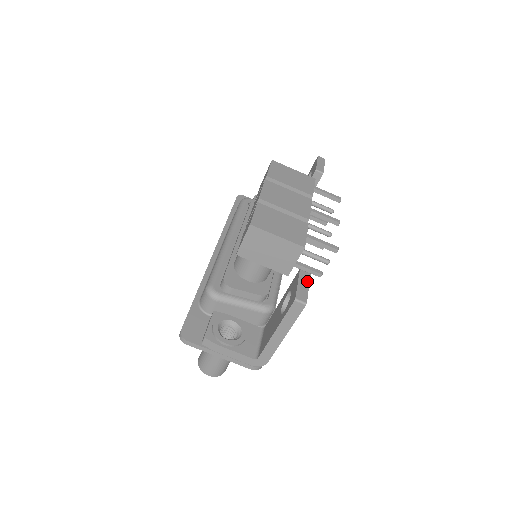
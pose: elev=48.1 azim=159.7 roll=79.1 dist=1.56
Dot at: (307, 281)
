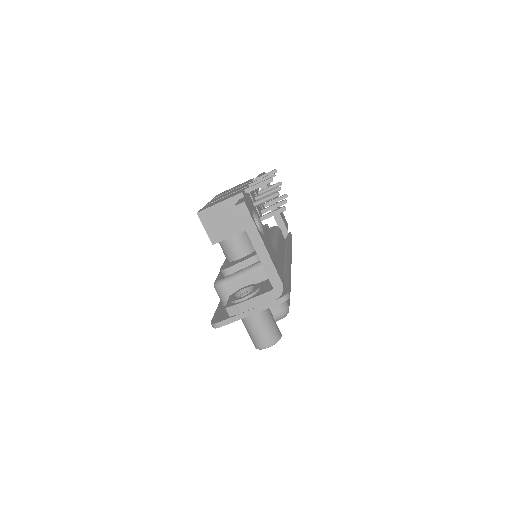
Dot at: occluded
